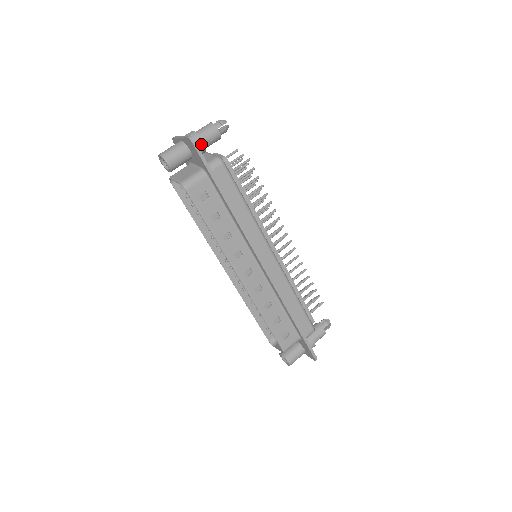
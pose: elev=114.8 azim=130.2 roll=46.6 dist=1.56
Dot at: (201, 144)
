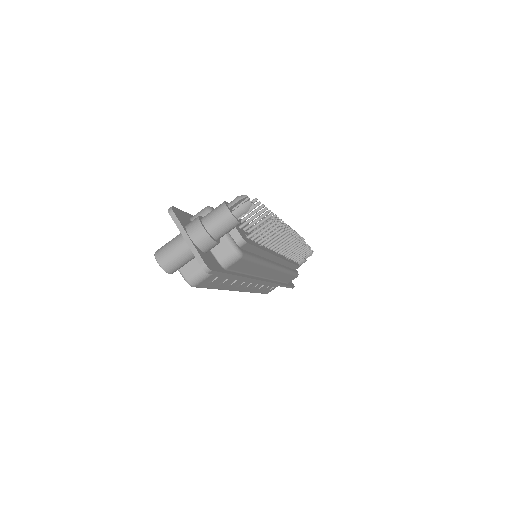
Dot at: (215, 245)
